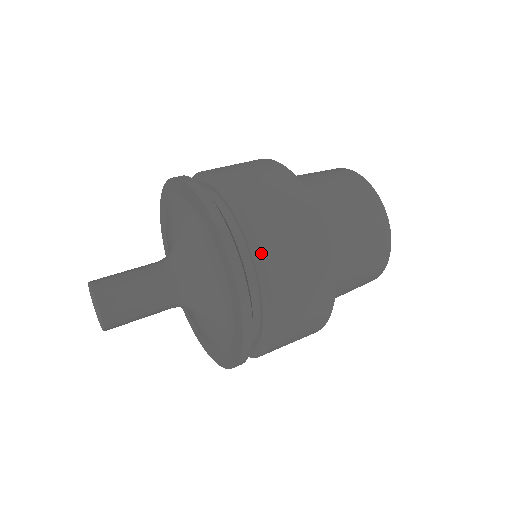
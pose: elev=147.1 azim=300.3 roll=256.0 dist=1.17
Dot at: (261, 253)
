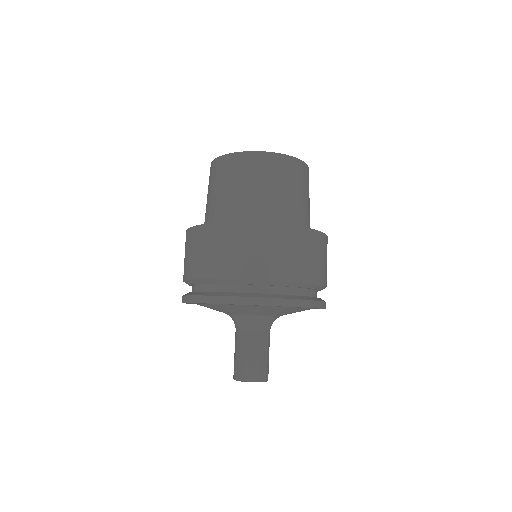
Dot at: (312, 284)
